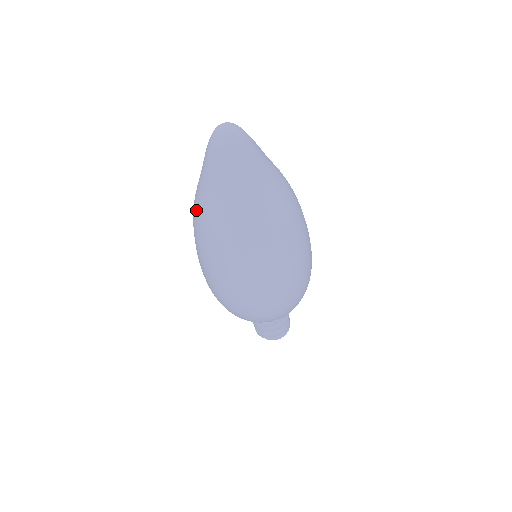
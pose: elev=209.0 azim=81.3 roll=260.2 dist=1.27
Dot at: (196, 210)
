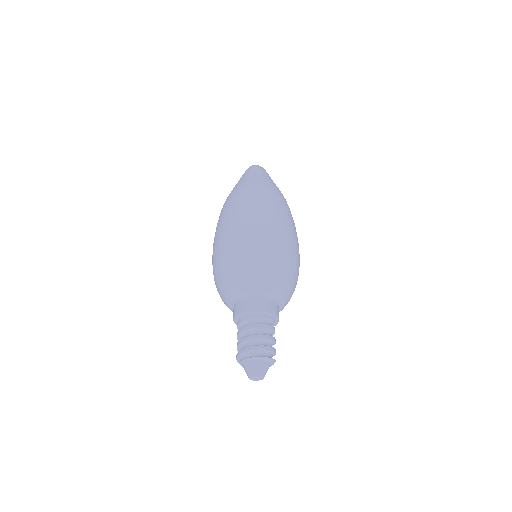
Dot at: occluded
